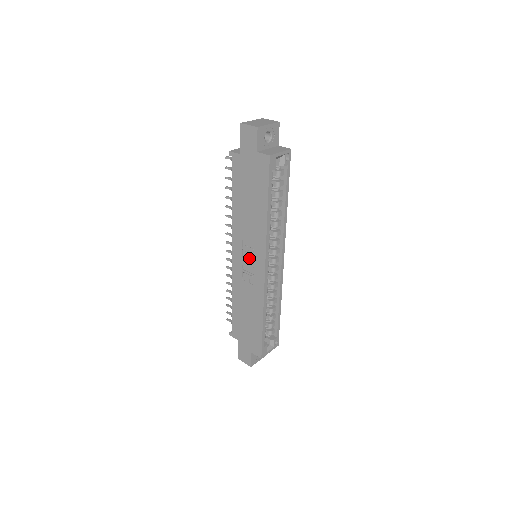
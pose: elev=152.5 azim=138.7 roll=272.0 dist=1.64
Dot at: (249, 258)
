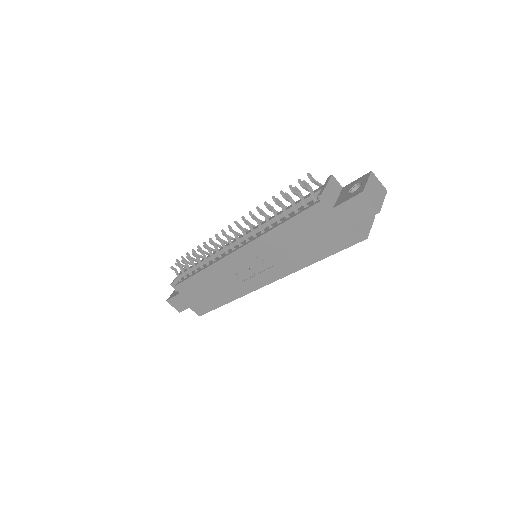
Dot at: (256, 266)
